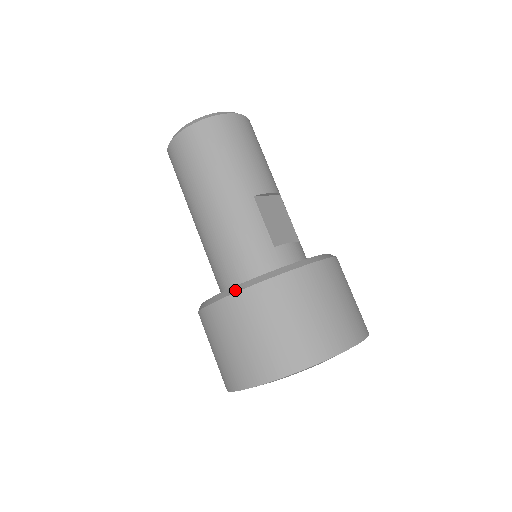
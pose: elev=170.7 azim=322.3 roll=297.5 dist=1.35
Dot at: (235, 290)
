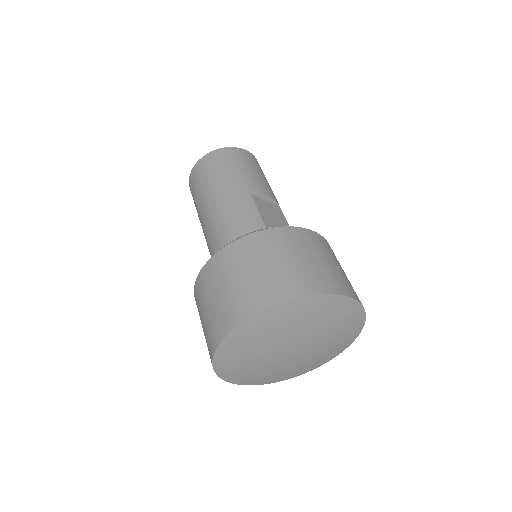
Dot at: (222, 248)
